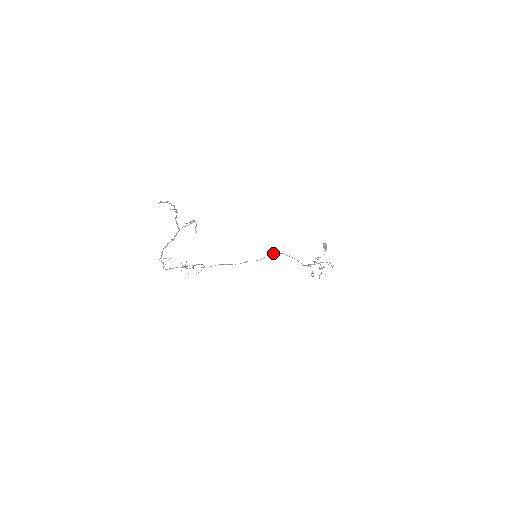
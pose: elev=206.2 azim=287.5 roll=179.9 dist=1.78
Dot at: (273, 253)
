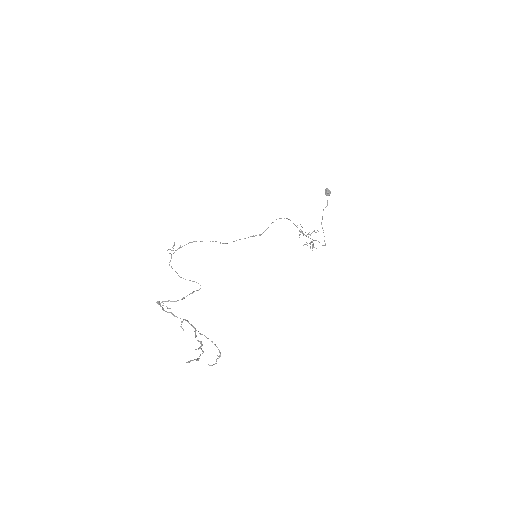
Dot at: occluded
